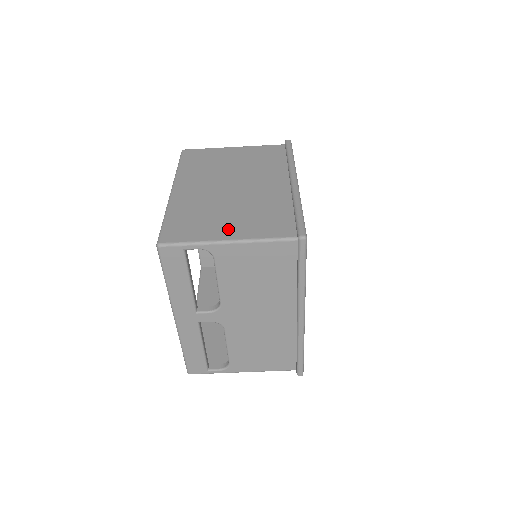
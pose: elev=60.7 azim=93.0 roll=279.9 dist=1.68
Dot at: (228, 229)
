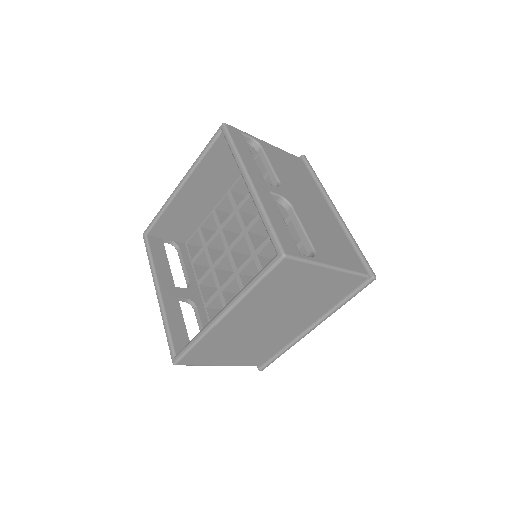
Dot at: (228, 359)
